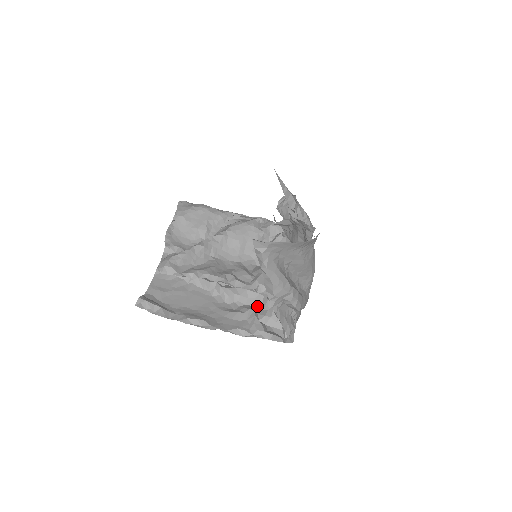
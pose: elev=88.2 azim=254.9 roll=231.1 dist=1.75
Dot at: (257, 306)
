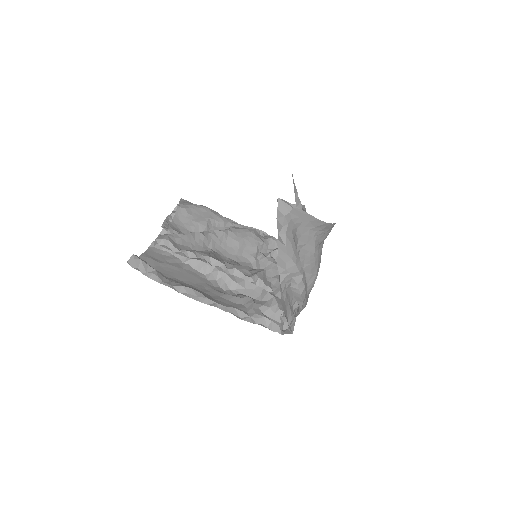
Dot at: (254, 297)
